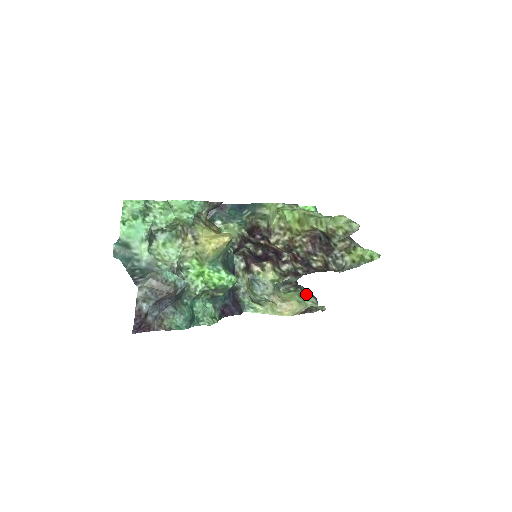
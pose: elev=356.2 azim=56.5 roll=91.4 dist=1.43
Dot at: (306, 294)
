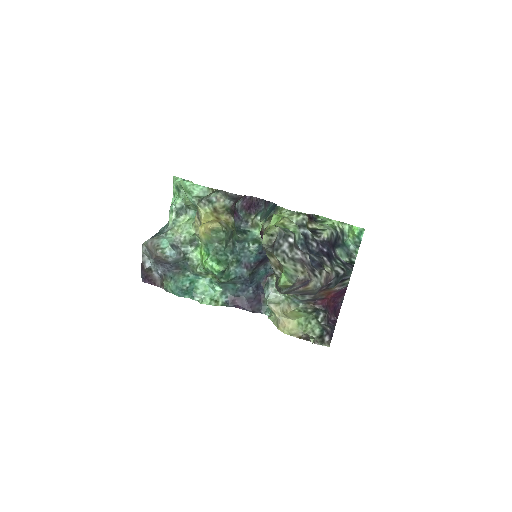
Dot at: (315, 321)
